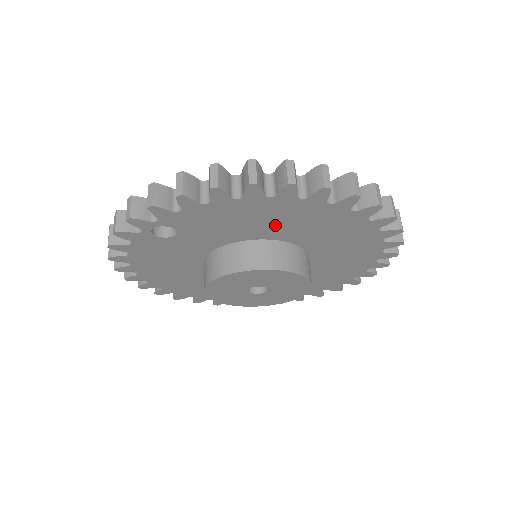
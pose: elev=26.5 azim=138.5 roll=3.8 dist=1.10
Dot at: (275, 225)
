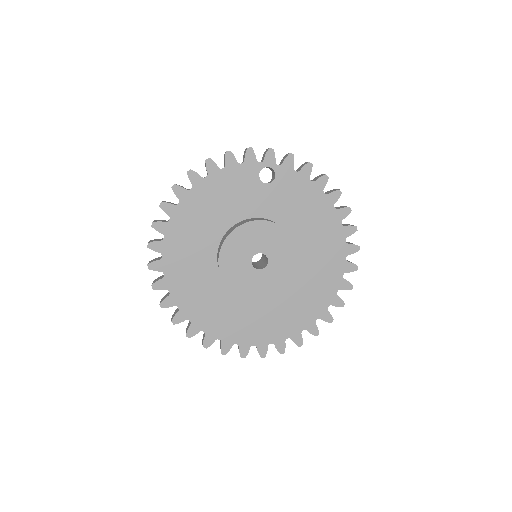
Dot at: (310, 231)
